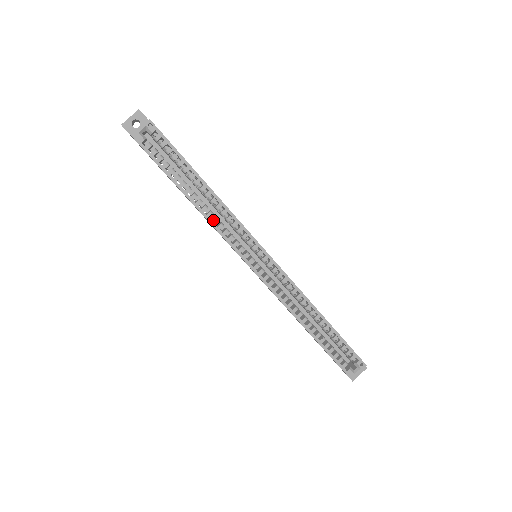
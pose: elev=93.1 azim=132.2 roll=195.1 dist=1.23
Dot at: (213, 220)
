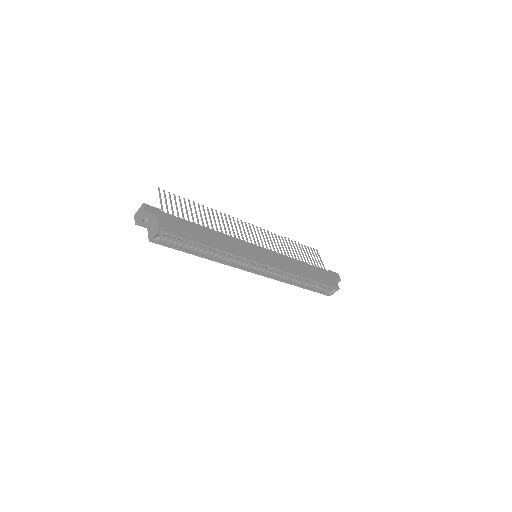
Dot at: (222, 260)
